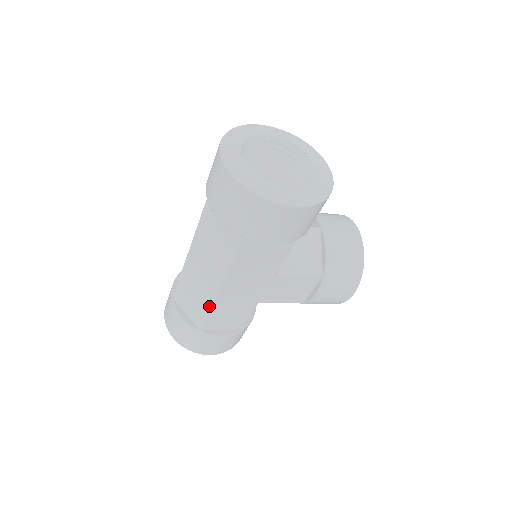
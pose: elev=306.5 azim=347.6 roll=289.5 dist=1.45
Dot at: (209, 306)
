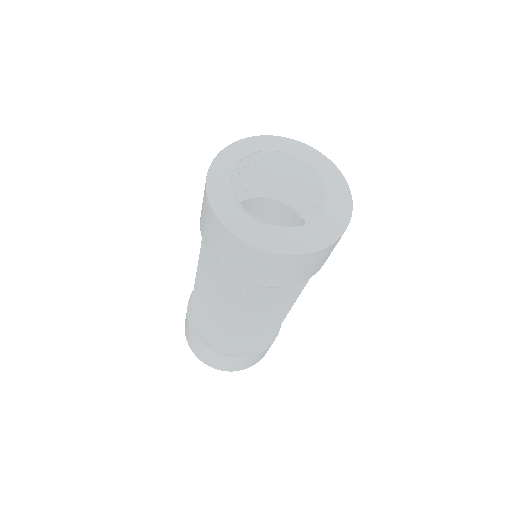
Dot at: (276, 330)
